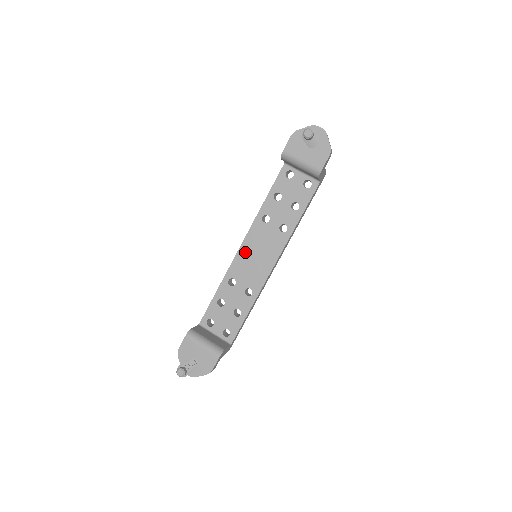
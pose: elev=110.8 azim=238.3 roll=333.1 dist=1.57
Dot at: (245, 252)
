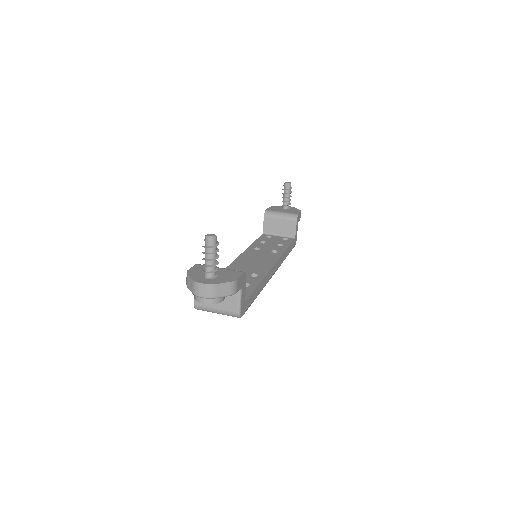
Dot at: (243, 260)
